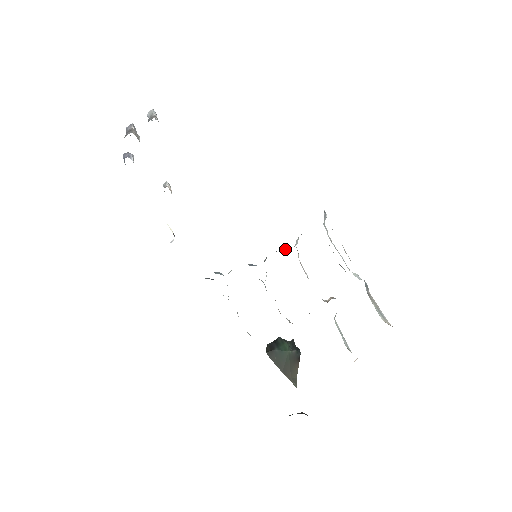
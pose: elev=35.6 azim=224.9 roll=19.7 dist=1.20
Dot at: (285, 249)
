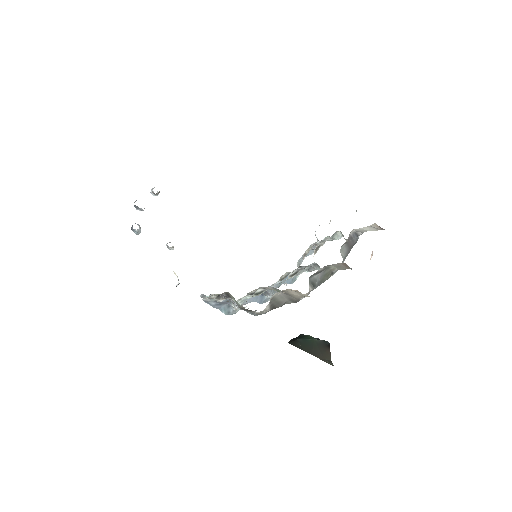
Dot at: occluded
